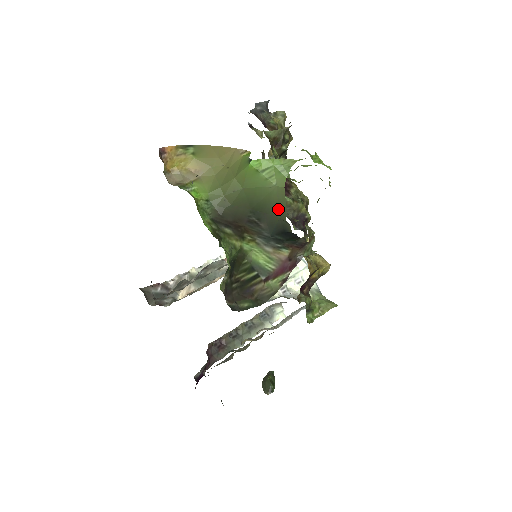
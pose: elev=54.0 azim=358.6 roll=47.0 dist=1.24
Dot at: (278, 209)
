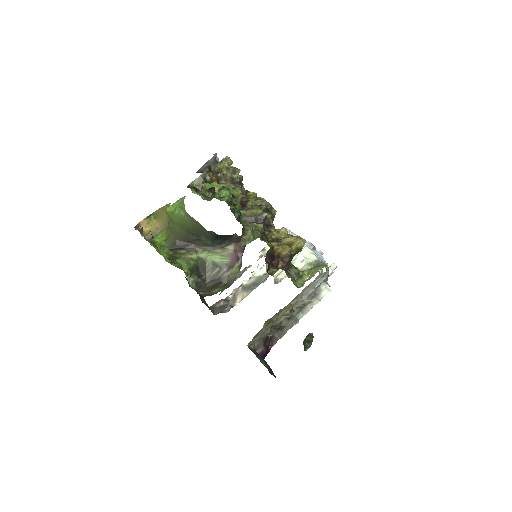
Dot at: (199, 226)
